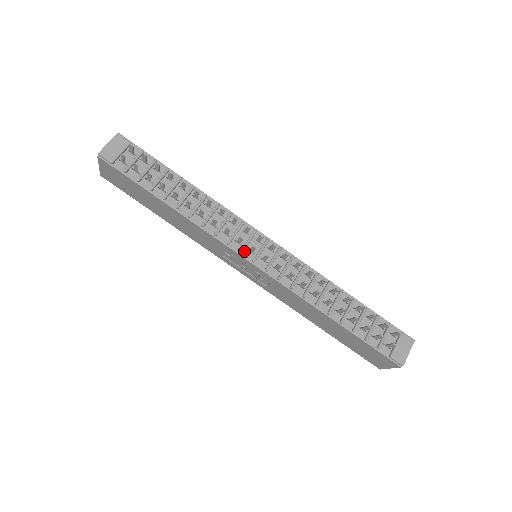
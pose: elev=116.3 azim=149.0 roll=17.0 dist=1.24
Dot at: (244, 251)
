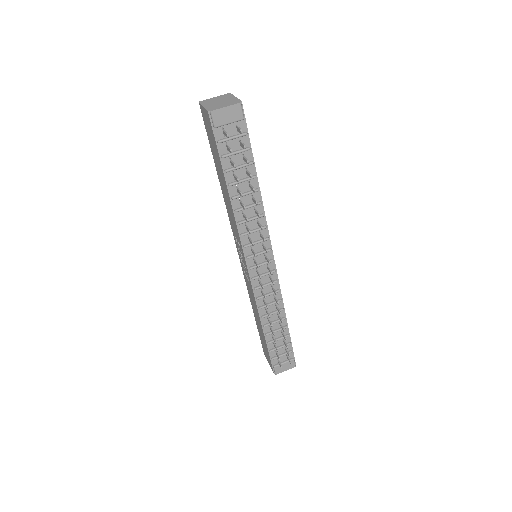
Dot at: (250, 257)
